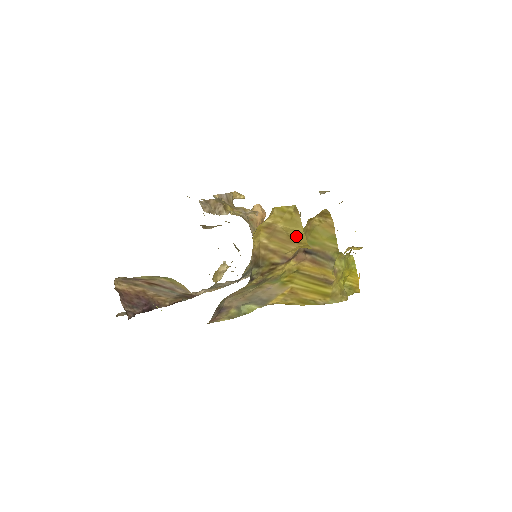
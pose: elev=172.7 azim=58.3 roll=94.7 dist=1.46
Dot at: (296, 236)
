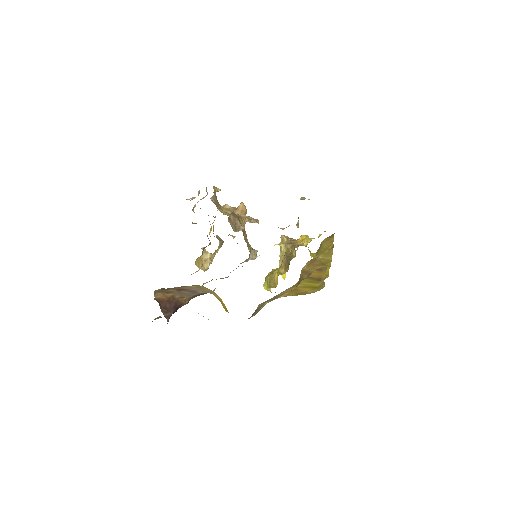
Dot at: (326, 262)
